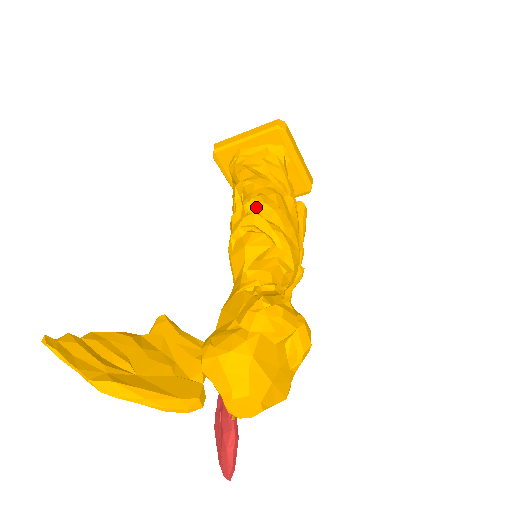
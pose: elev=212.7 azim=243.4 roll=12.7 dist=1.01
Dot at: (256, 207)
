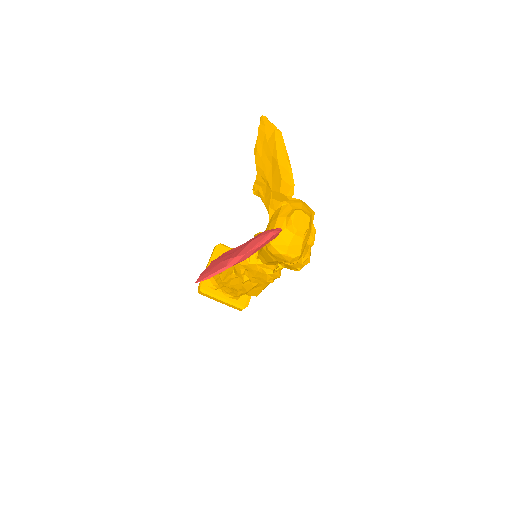
Dot at: occluded
